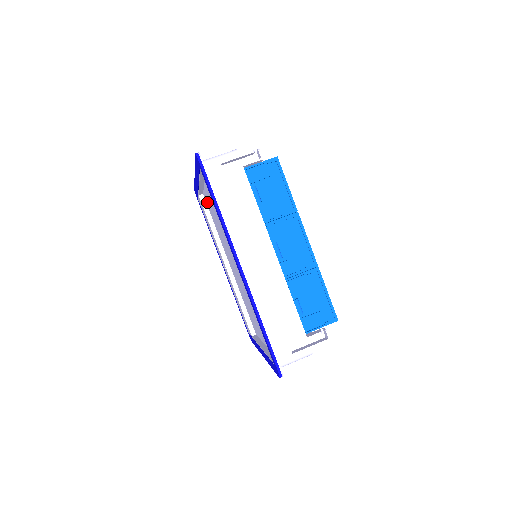
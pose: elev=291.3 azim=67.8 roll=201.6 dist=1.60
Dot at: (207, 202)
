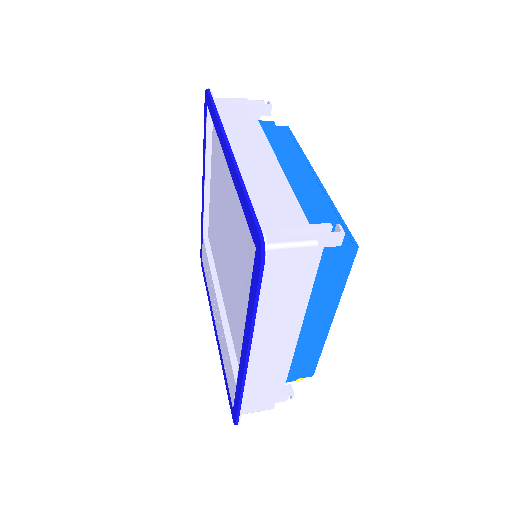
Dot at: (210, 231)
